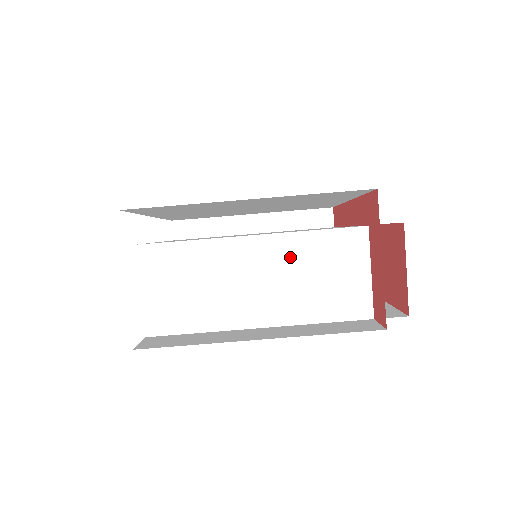
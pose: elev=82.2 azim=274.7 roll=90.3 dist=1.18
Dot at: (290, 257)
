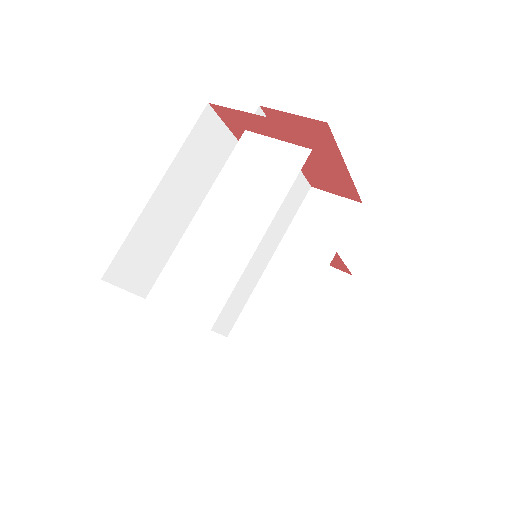
Dot at: (228, 193)
